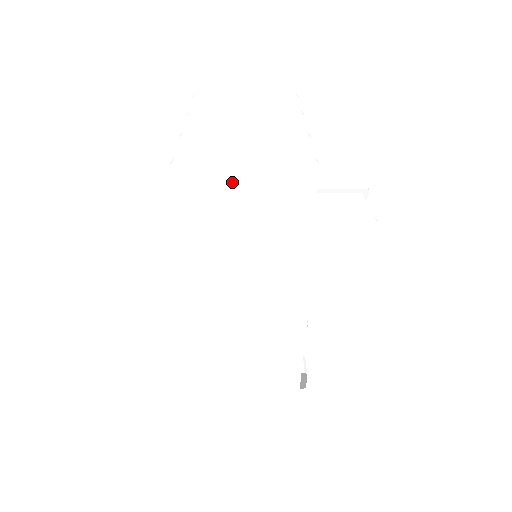
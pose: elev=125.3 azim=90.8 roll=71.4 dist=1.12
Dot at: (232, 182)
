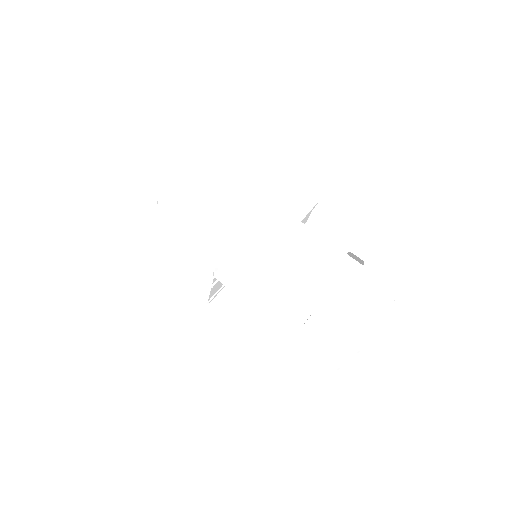
Dot at: (189, 189)
